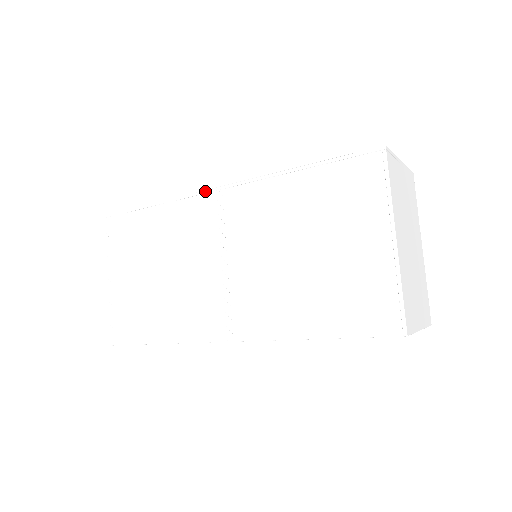
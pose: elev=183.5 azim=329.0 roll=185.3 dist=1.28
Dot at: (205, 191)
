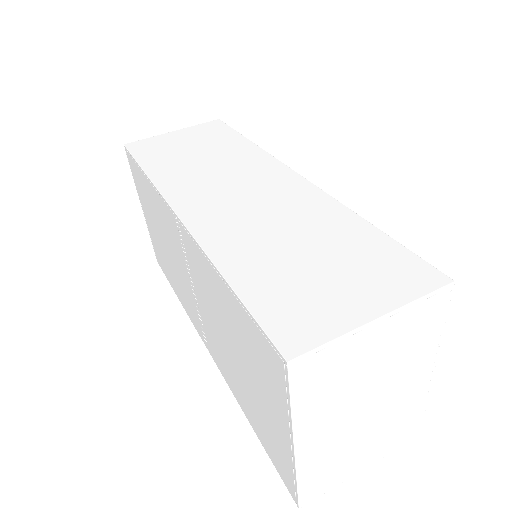
Dot at: (168, 205)
